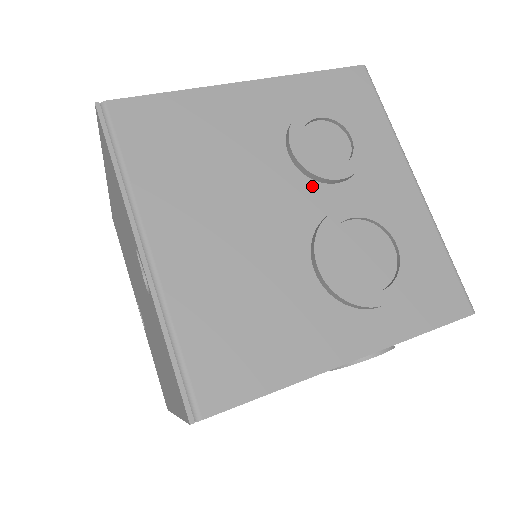
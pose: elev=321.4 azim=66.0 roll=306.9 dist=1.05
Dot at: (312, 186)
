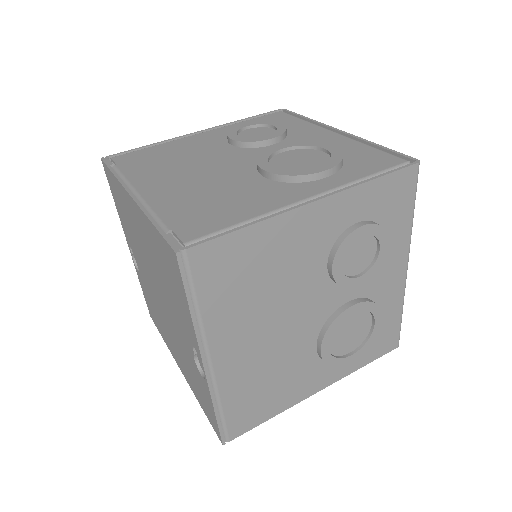
Dot at: (335, 289)
